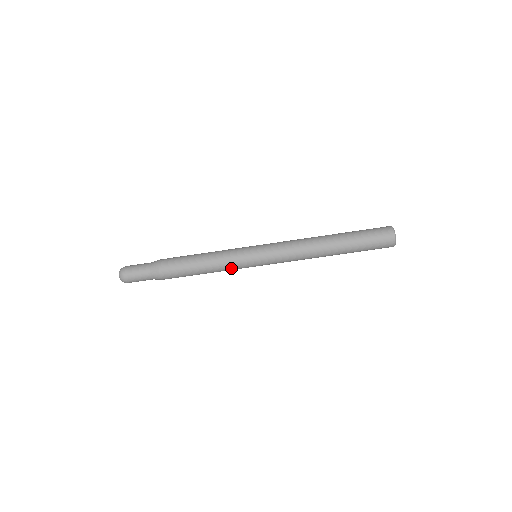
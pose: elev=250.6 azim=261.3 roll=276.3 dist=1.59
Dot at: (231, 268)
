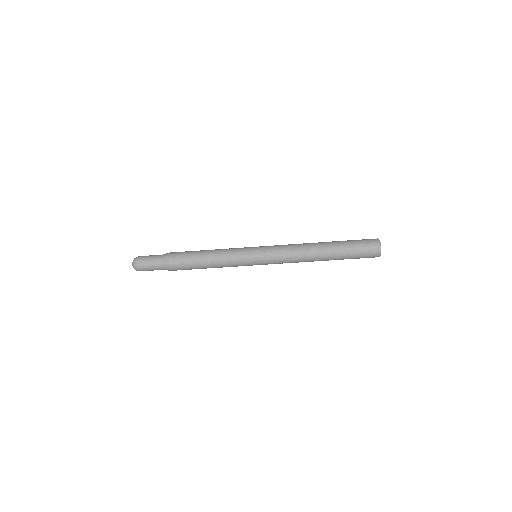
Dot at: occluded
